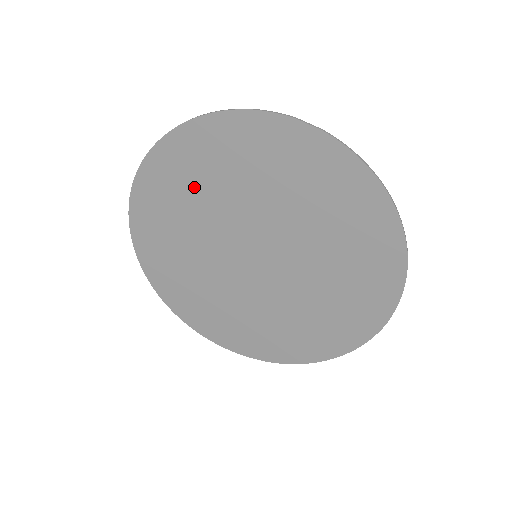
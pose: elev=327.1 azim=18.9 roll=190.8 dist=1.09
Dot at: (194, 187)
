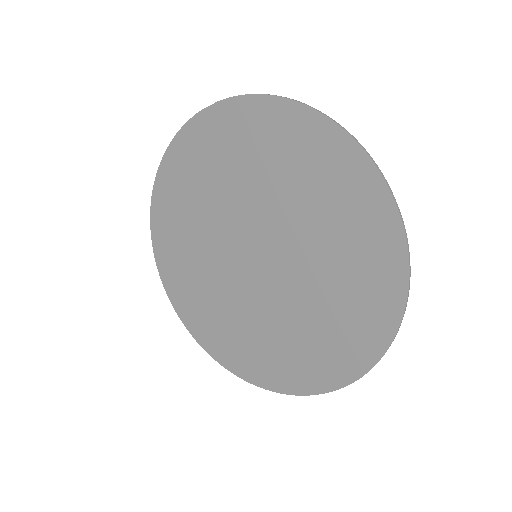
Dot at: (185, 229)
